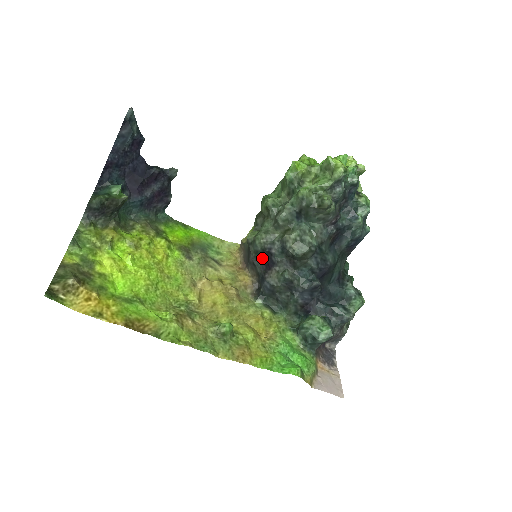
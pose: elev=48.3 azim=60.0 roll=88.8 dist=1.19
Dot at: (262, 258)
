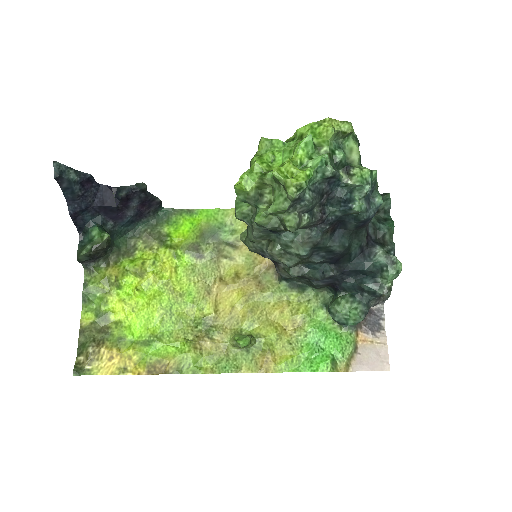
Dot at: occluded
